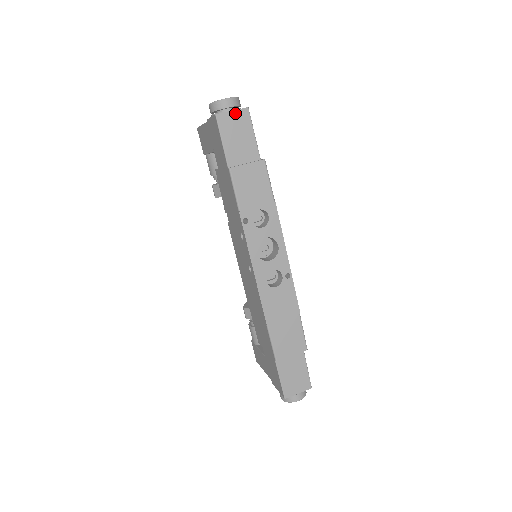
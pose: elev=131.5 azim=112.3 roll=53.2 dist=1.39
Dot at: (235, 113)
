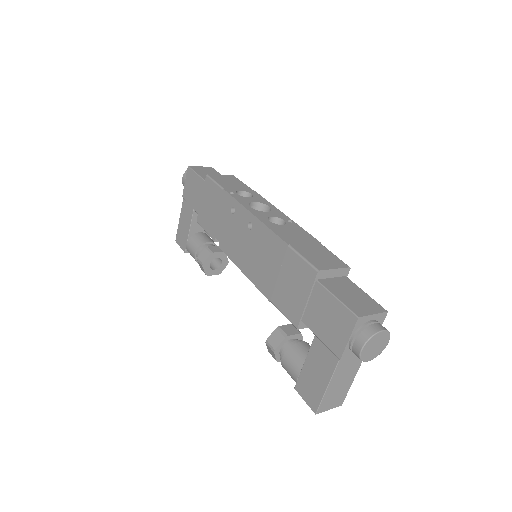
Dot at: (203, 167)
